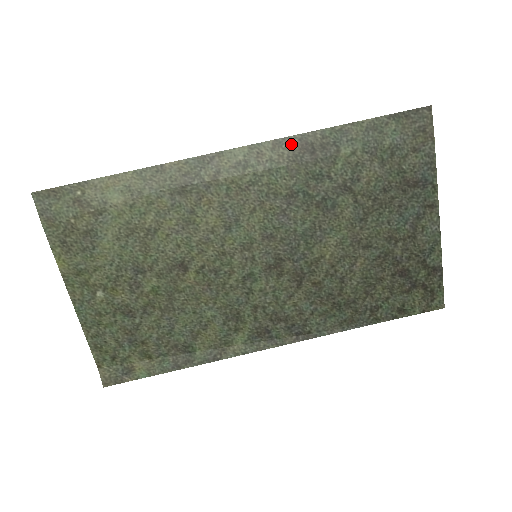
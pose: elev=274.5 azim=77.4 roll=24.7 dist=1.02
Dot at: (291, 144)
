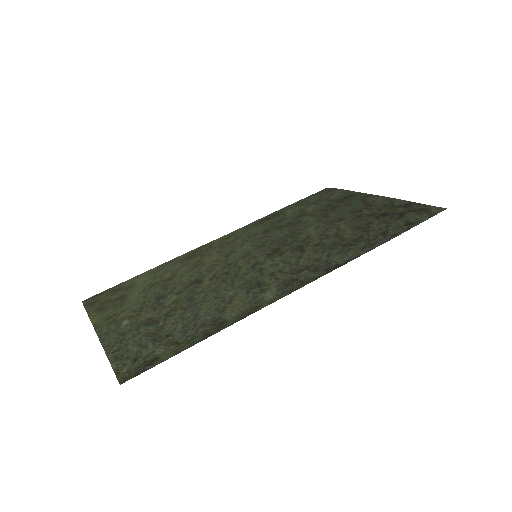
Dot at: (254, 223)
